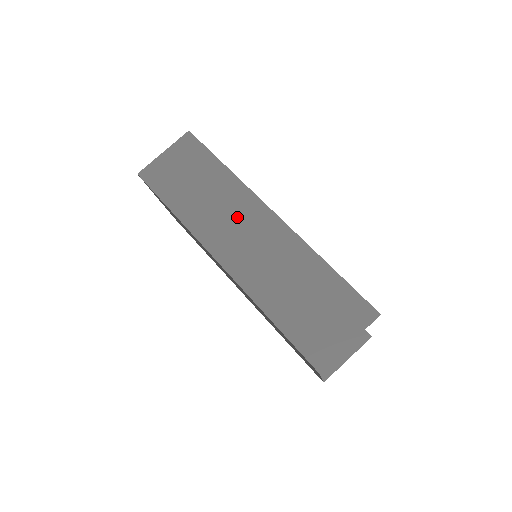
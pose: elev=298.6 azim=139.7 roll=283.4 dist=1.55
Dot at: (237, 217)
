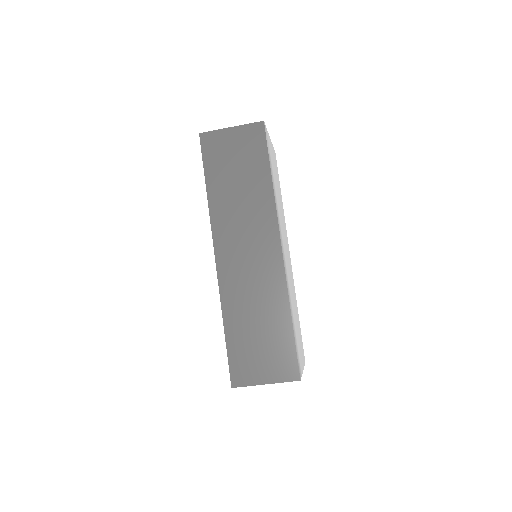
Dot at: (252, 231)
